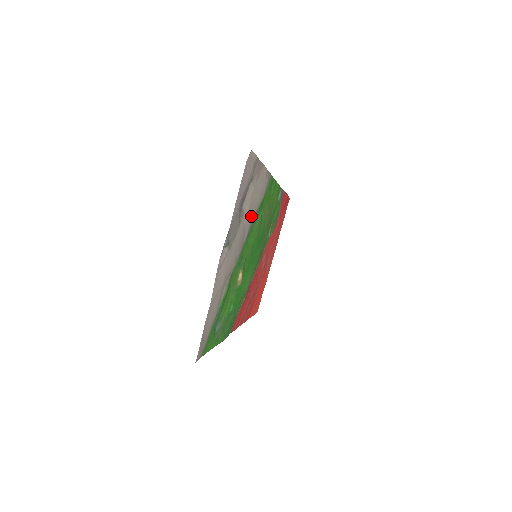
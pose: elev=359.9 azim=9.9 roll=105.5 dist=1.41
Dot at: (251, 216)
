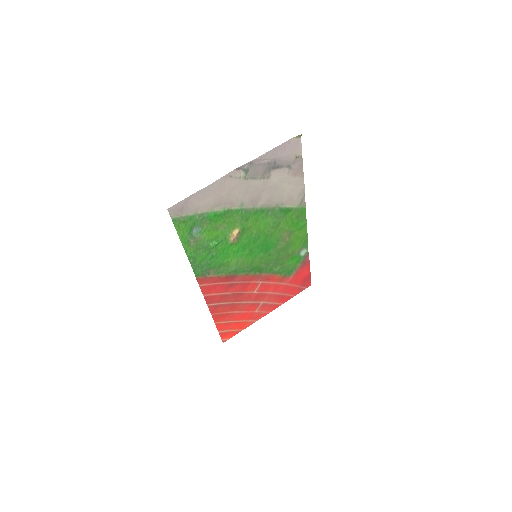
Dot at: (273, 196)
